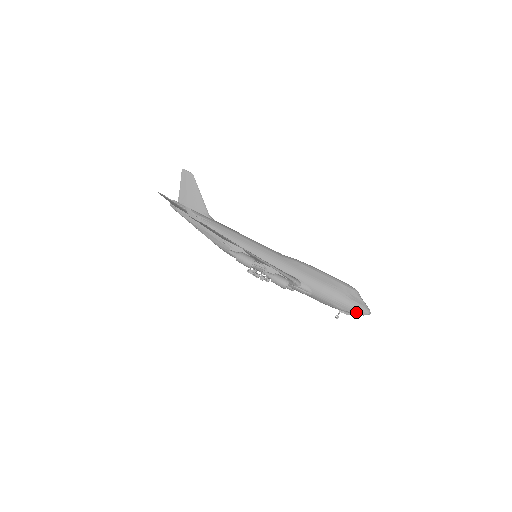
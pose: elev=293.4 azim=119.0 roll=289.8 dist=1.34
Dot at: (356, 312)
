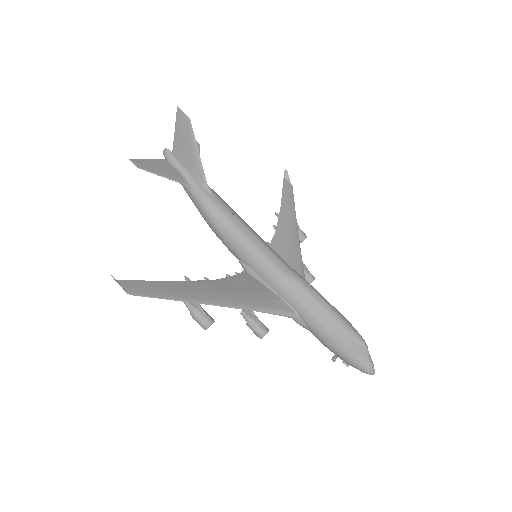
Dot at: occluded
